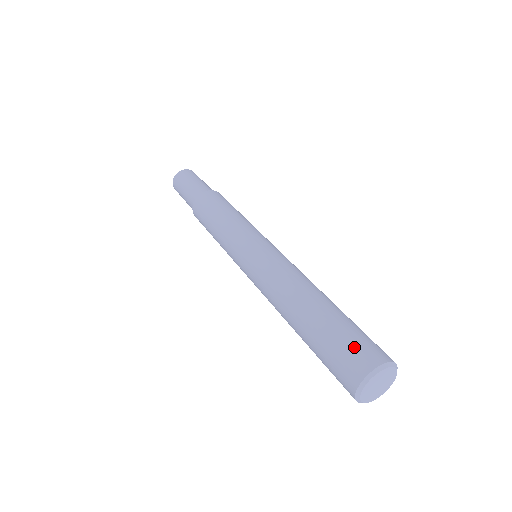
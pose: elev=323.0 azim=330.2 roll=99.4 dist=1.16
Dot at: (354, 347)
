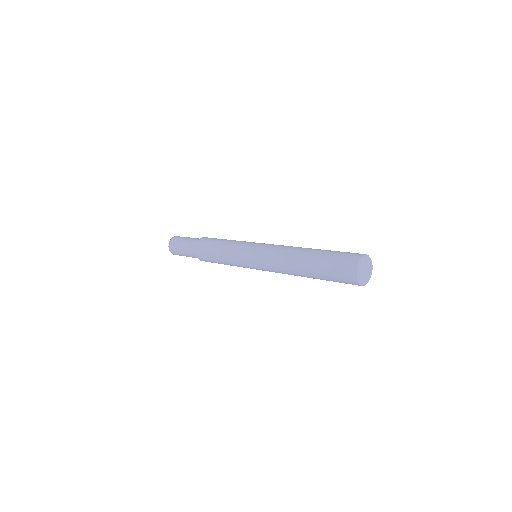
Dot at: (341, 265)
